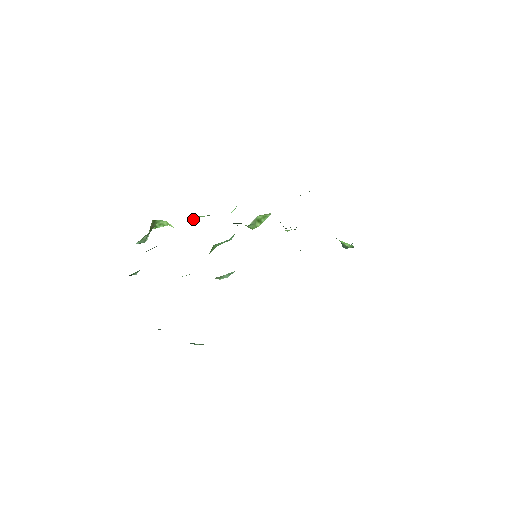
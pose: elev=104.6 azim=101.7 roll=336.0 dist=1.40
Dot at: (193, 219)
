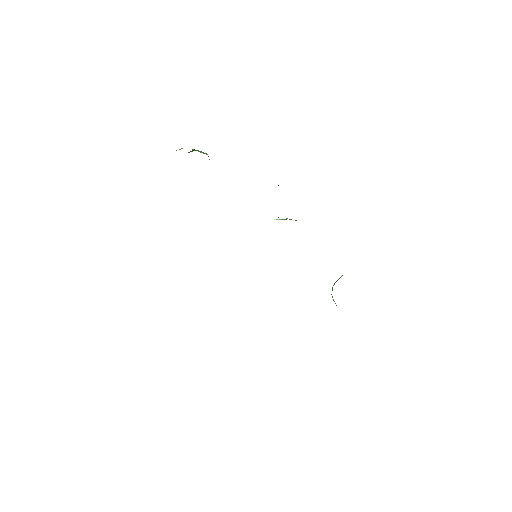
Dot at: occluded
